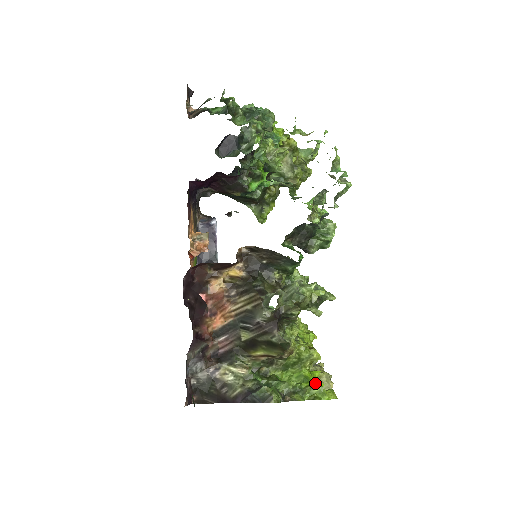
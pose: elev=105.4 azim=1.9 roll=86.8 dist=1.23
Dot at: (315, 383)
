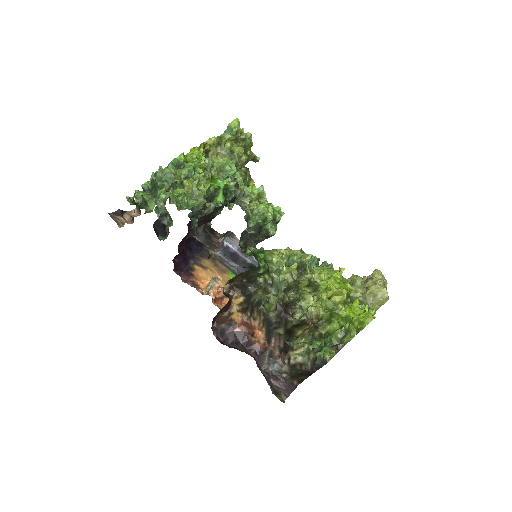
Dot at: (352, 319)
